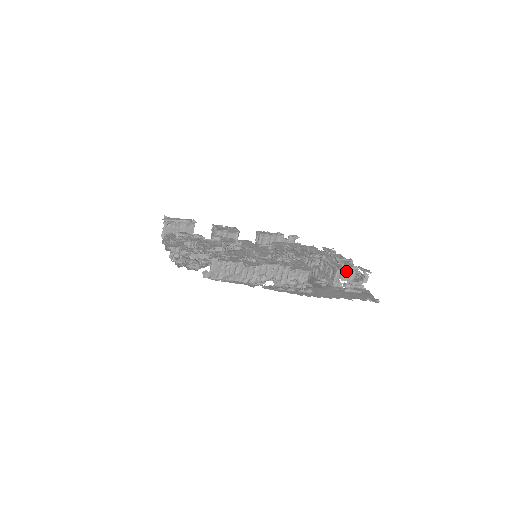
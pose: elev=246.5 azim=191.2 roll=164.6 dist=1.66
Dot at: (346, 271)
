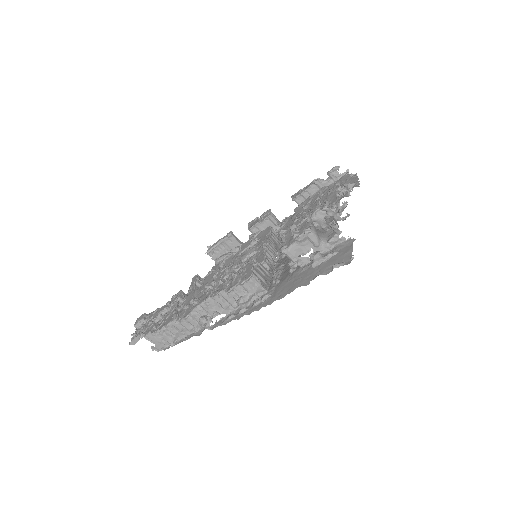
Dot at: (298, 244)
